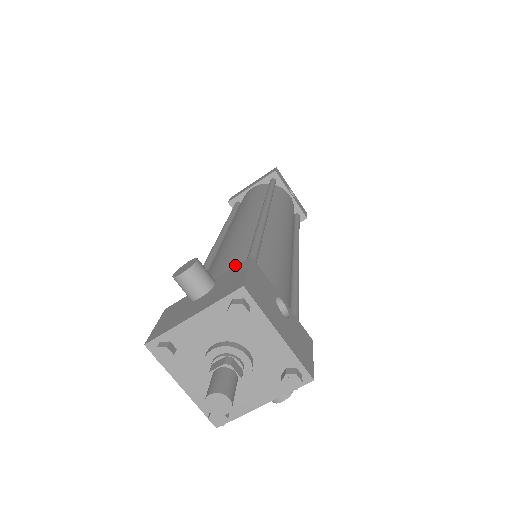
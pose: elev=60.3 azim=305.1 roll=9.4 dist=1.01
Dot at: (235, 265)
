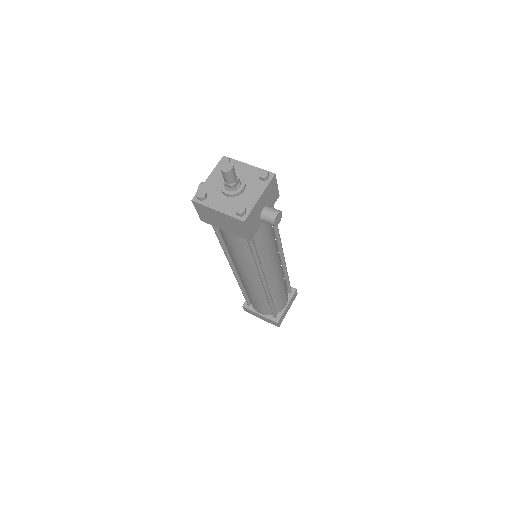
Dot at: occluded
